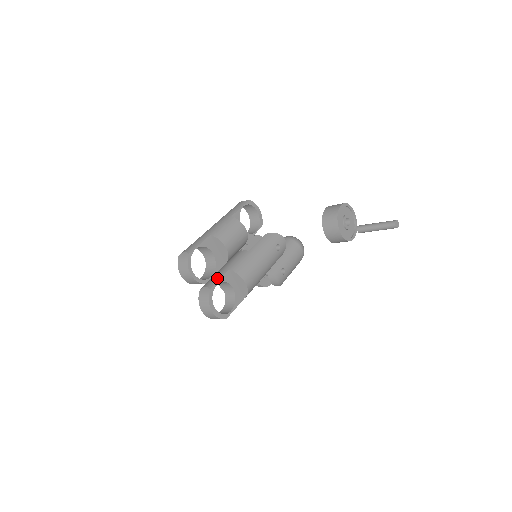
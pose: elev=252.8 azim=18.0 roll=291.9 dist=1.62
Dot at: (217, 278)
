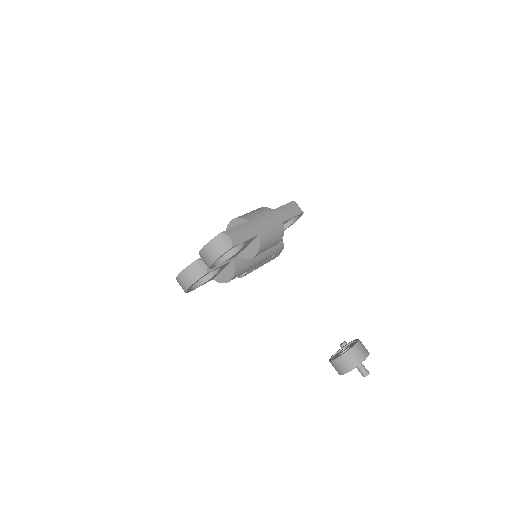
Dot at: occluded
